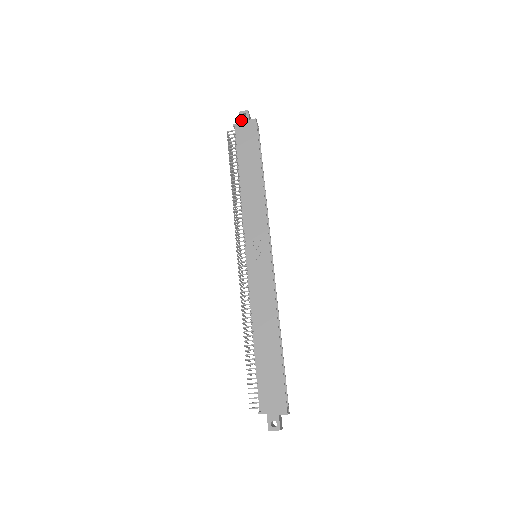
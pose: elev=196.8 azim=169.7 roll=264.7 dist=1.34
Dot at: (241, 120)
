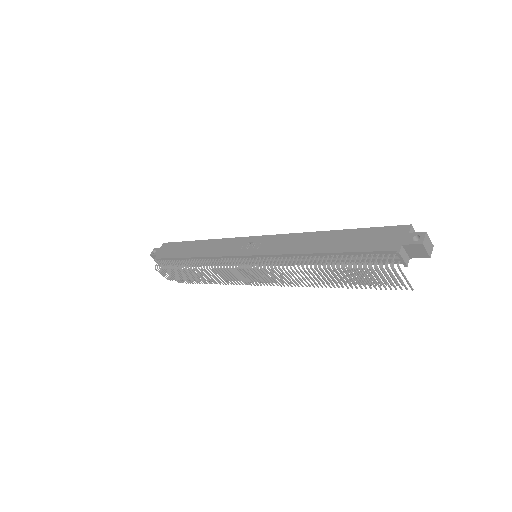
Dot at: (156, 254)
